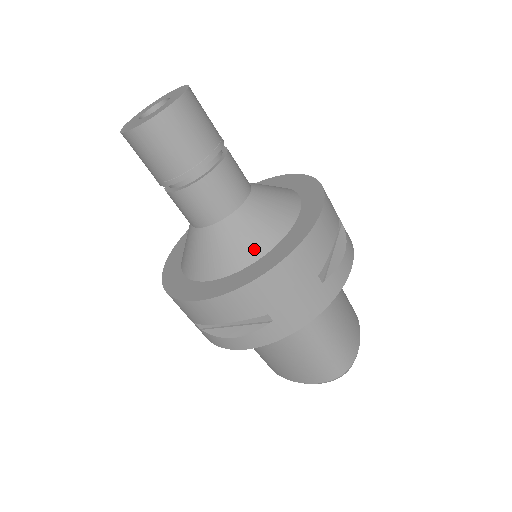
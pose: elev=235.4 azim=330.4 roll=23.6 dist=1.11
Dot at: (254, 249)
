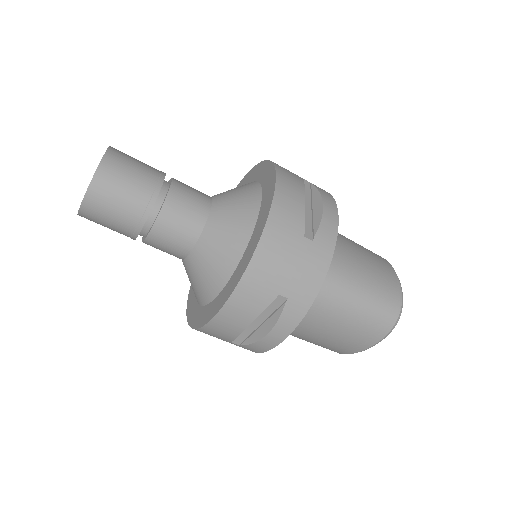
Dot at: (236, 246)
